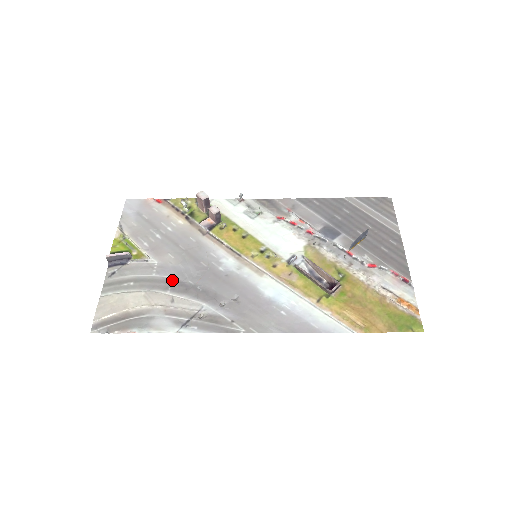
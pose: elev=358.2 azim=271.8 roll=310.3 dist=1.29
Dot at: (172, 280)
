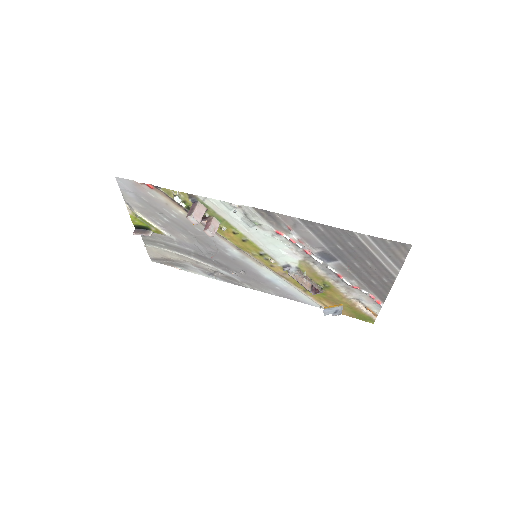
Dot at: (192, 252)
